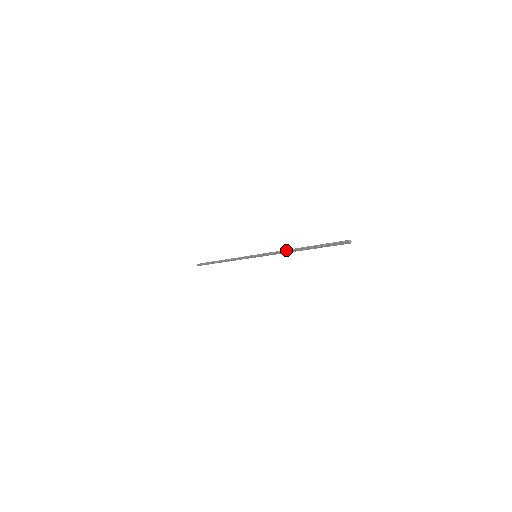
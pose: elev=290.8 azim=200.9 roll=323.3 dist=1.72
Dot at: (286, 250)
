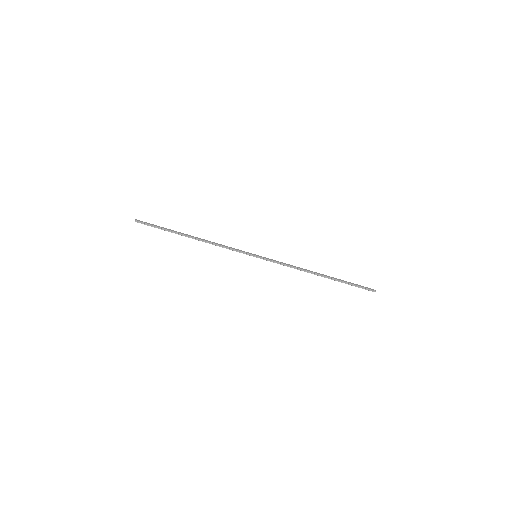
Dot at: (303, 270)
